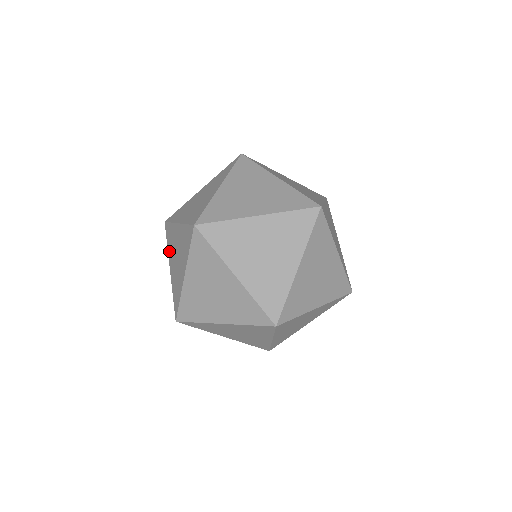
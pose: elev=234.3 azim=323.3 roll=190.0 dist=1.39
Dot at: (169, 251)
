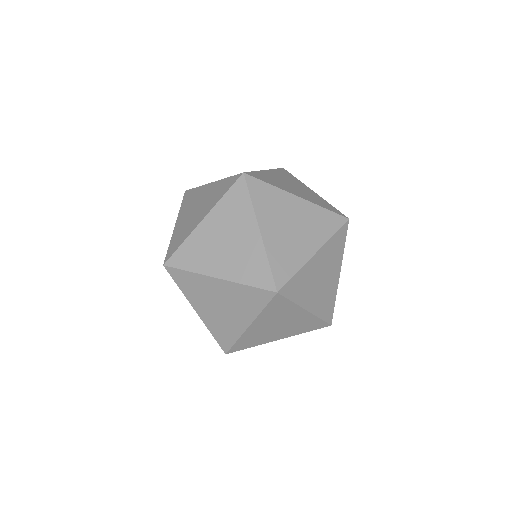
Dot at: (190, 296)
